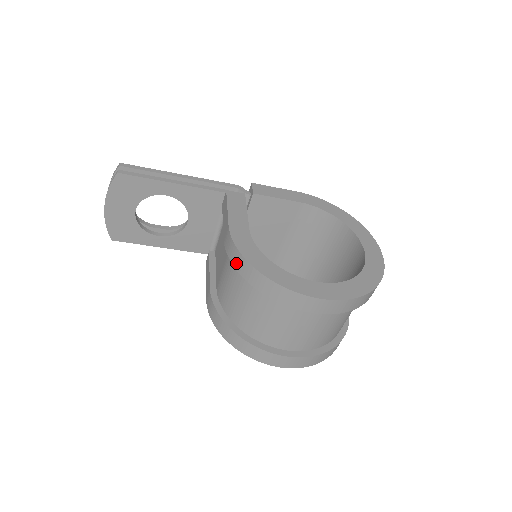
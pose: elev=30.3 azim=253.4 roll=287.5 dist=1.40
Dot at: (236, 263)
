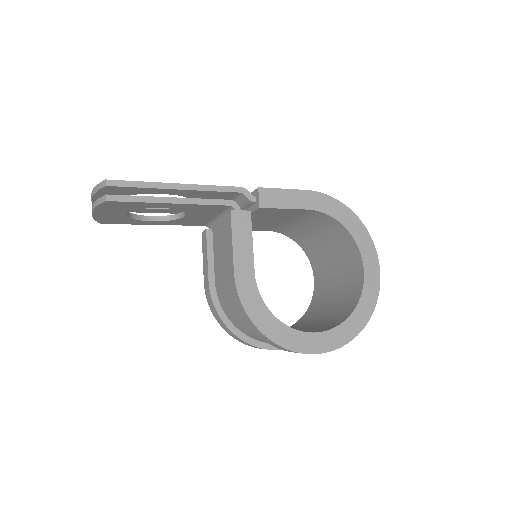
Dot at: (240, 312)
